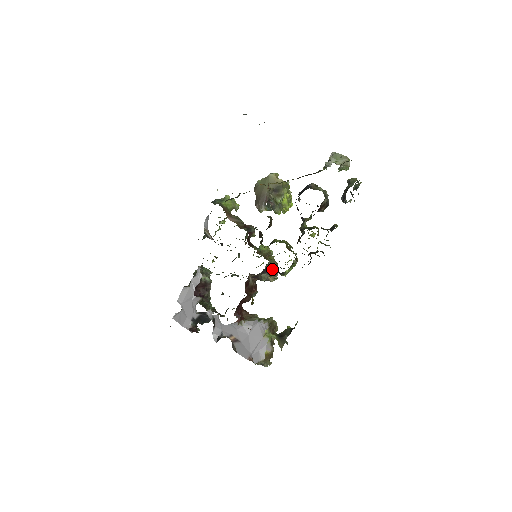
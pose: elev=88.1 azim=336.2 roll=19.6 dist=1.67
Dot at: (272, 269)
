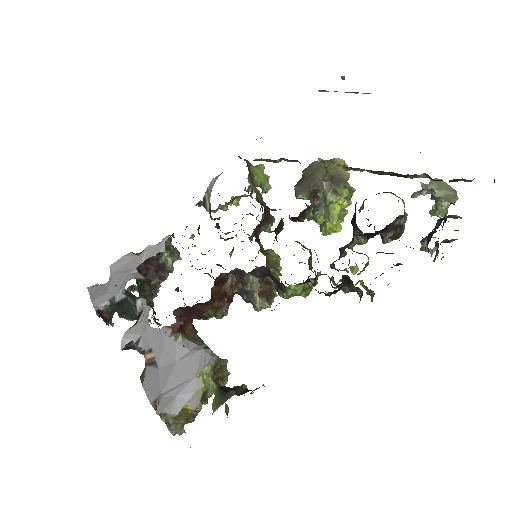
Dot at: (271, 274)
